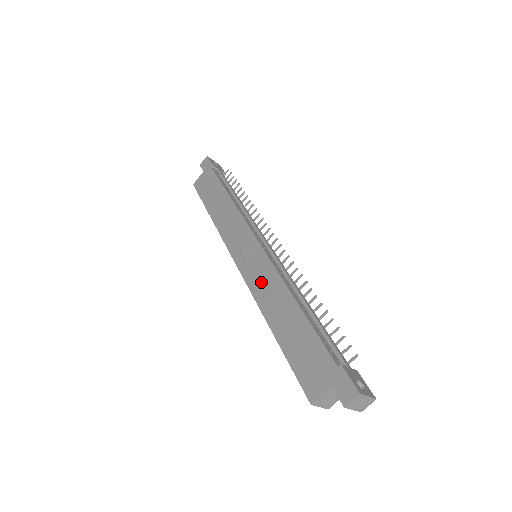
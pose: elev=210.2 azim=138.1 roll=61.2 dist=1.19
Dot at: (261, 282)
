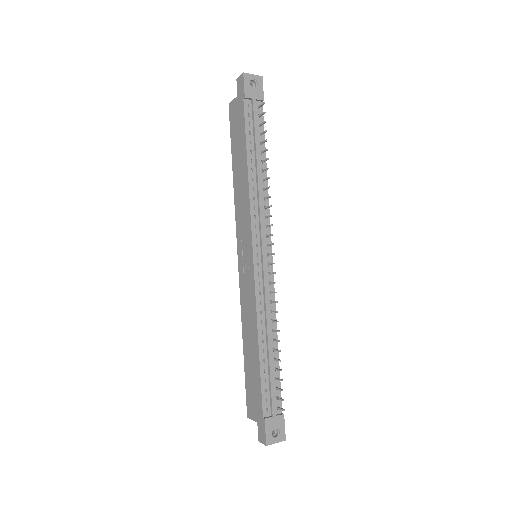
Dot at: (246, 299)
